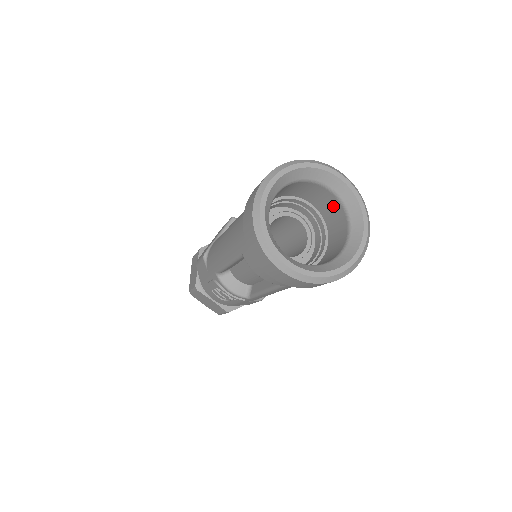
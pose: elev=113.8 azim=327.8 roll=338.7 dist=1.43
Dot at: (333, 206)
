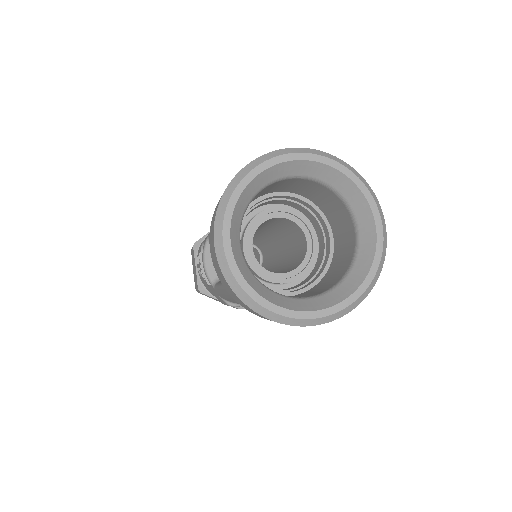
Dot at: (347, 253)
